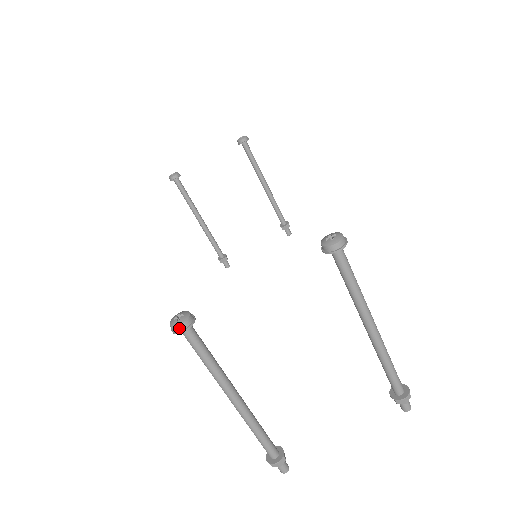
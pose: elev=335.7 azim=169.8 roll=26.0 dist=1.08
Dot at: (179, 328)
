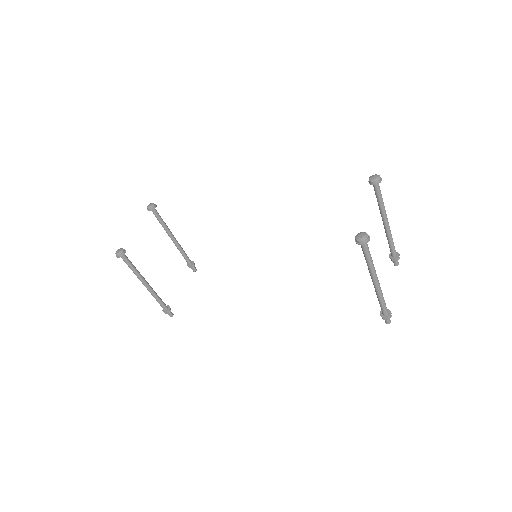
Dot at: (368, 238)
